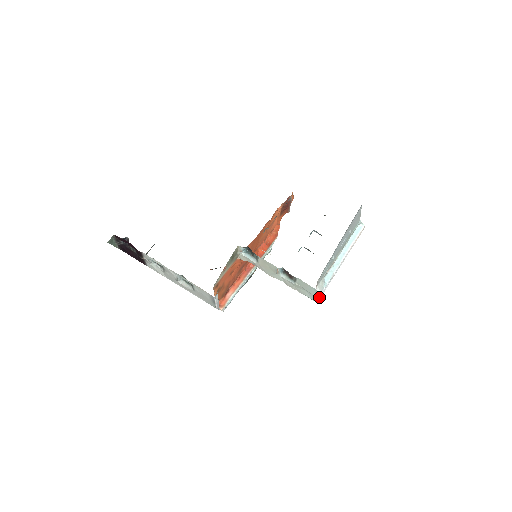
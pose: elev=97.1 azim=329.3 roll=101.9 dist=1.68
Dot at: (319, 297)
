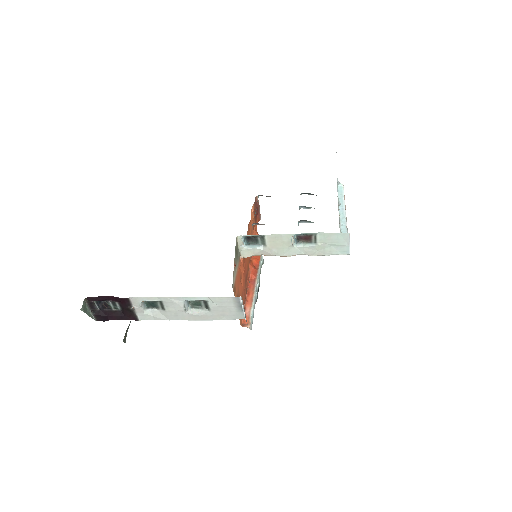
Dot at: (349, 246)
